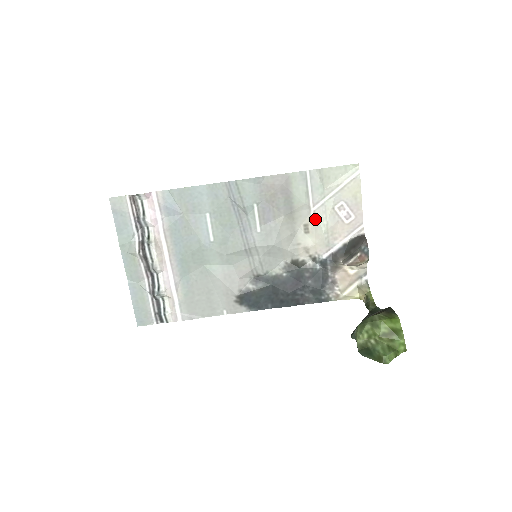
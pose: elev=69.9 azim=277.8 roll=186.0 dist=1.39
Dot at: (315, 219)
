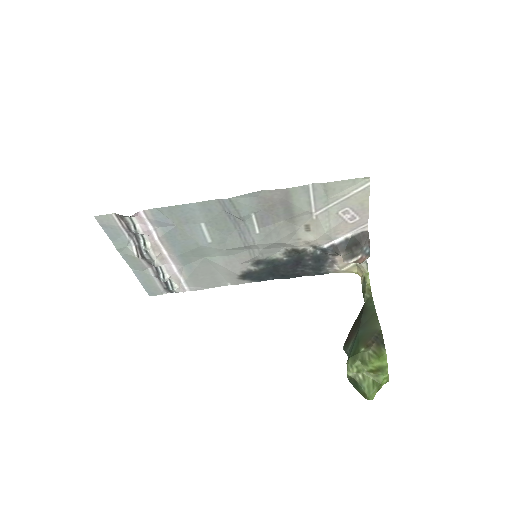
Dot at: (317, 221)
